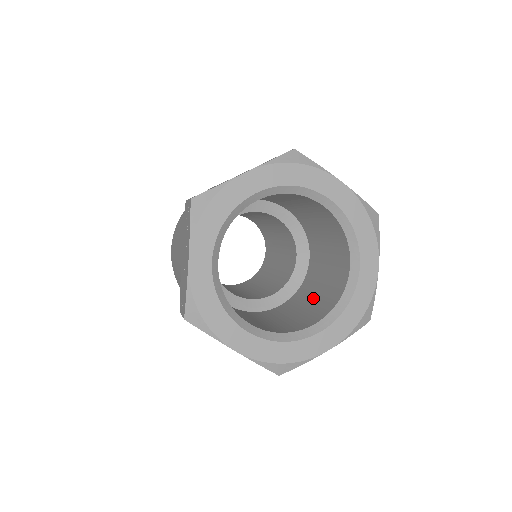
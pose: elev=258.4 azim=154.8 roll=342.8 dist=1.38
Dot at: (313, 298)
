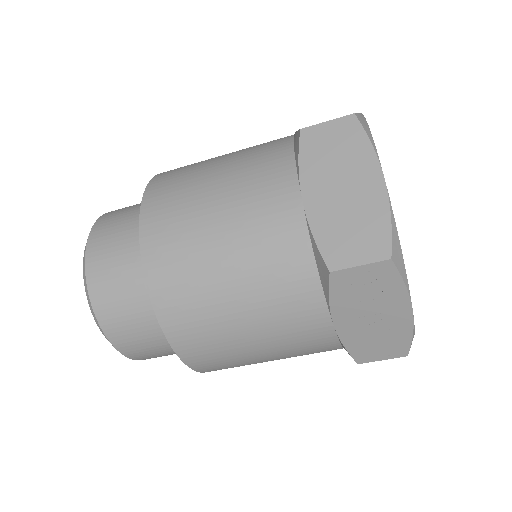
Dot at: occluded
